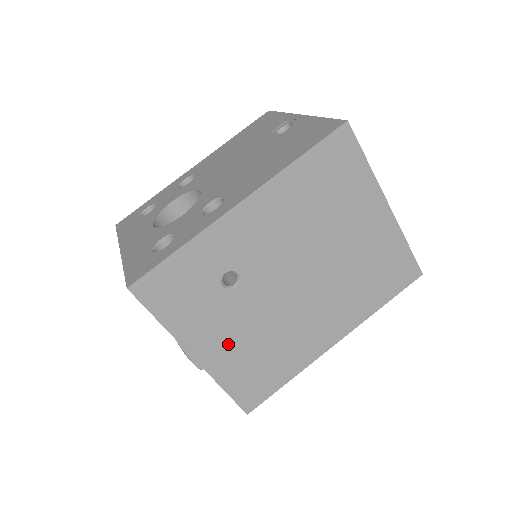
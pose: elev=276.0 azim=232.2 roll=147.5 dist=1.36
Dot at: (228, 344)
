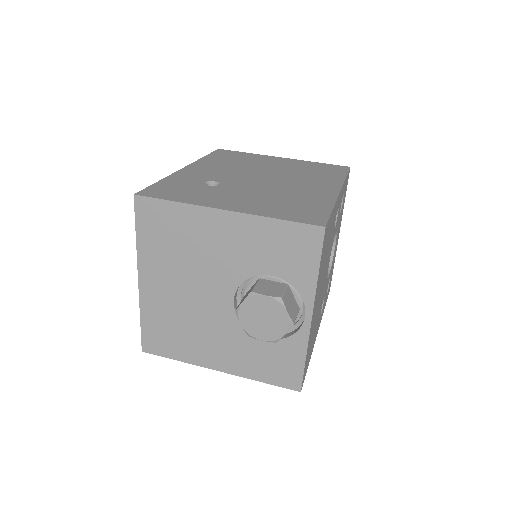
Dot at: (247, 202)
